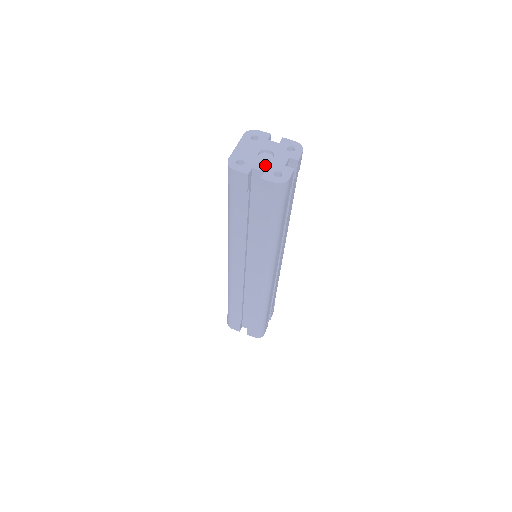
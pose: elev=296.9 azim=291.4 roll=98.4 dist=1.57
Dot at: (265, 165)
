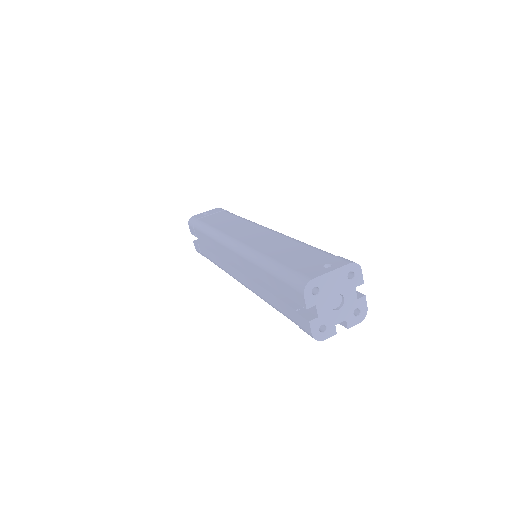
Dot at: (326, 312)
